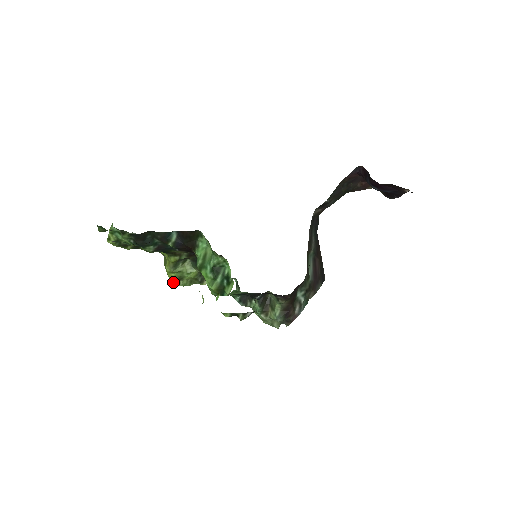
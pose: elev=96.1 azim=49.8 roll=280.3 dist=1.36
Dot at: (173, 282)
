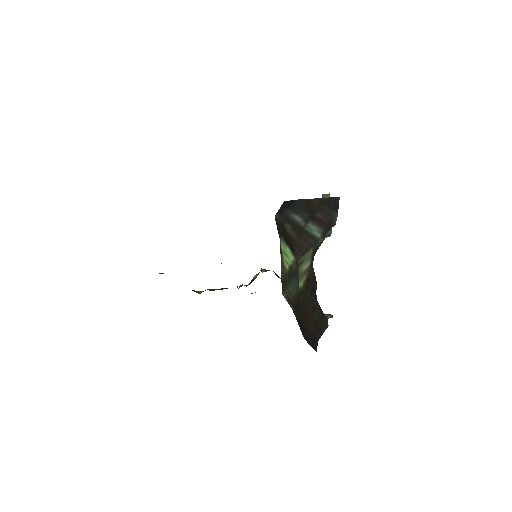
Dot at: occluded
